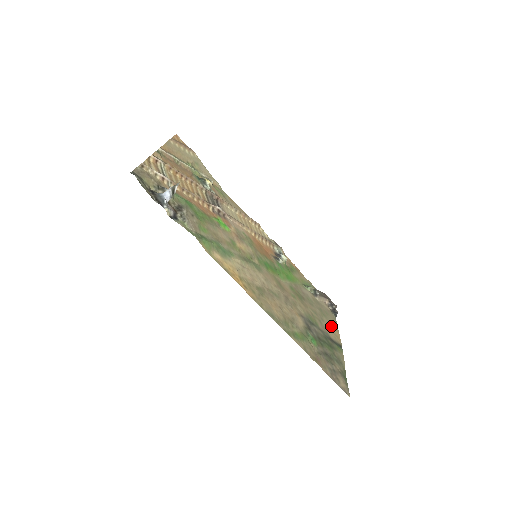
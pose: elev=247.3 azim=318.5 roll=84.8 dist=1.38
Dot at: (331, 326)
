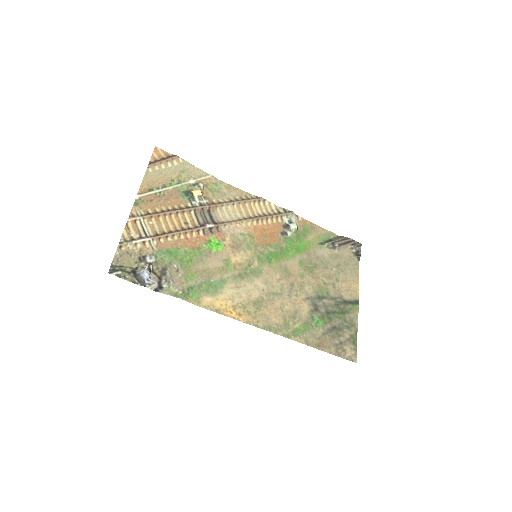
Dot at: (349, 280)
